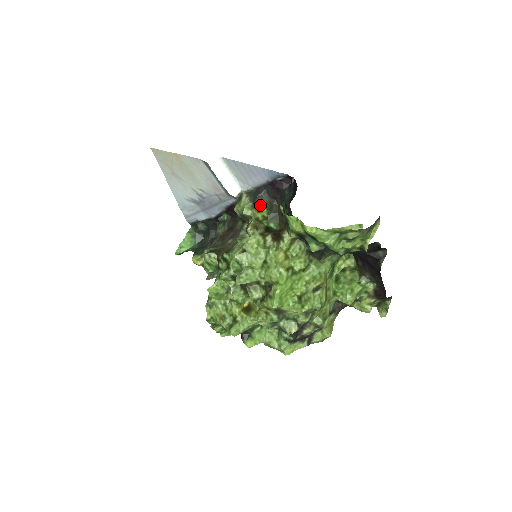
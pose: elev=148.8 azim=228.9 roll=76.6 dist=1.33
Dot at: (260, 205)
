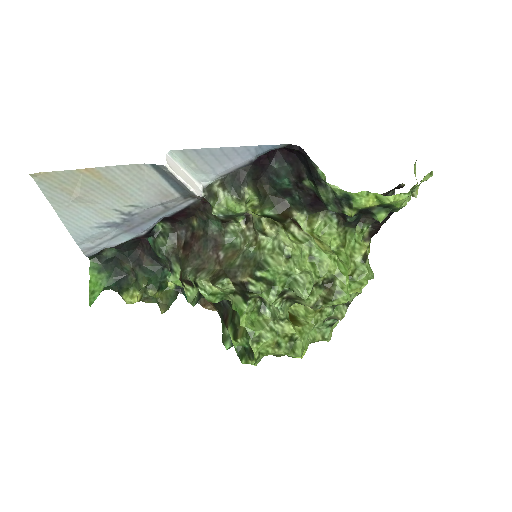
Dot at: (250, 194)
